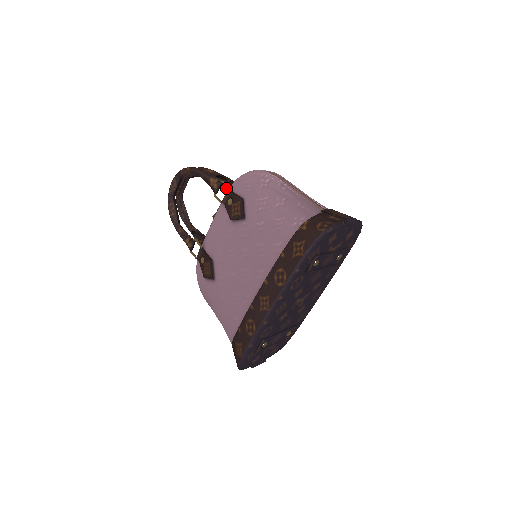
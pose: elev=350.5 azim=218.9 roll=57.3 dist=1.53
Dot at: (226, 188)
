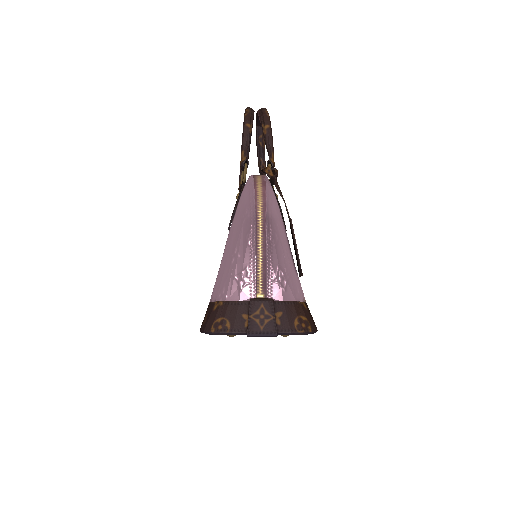
Dot at: occluded
